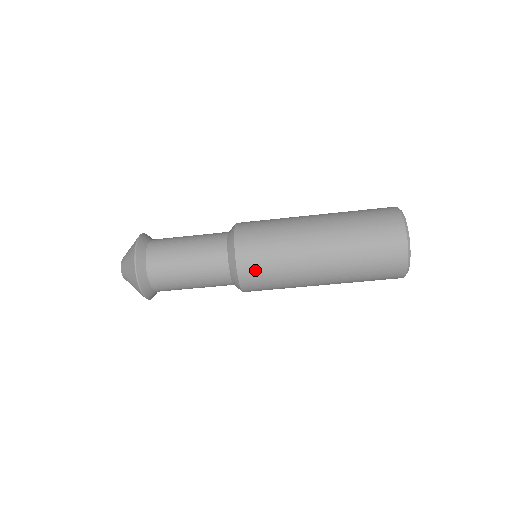
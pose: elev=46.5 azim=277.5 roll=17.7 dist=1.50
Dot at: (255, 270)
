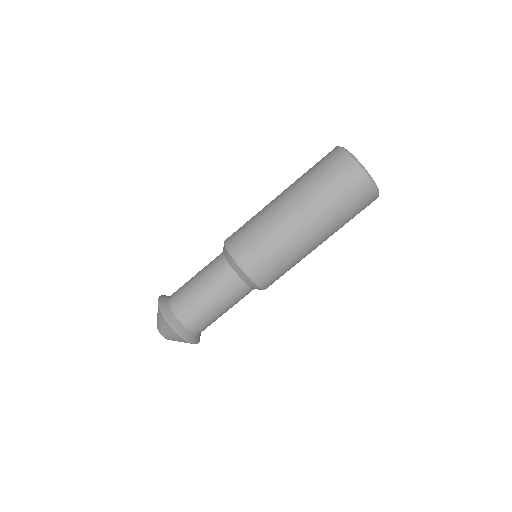
Dot at: (251, 255)
